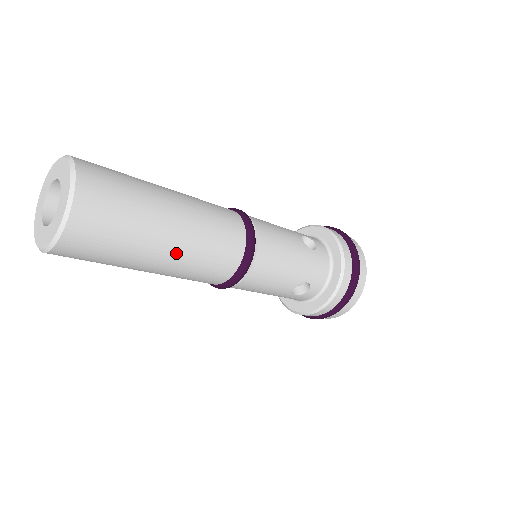
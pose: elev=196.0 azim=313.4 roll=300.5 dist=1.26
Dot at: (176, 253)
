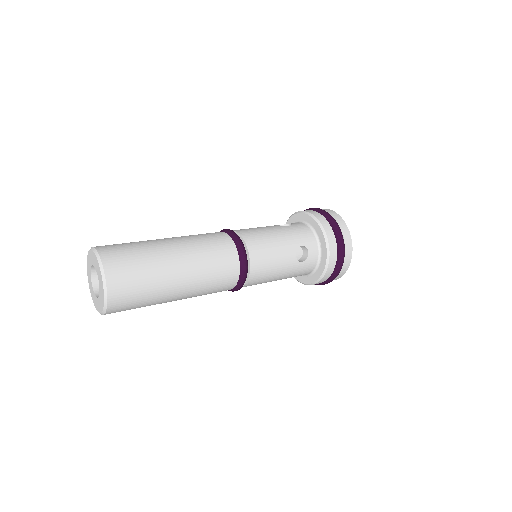
Dot at: (181, 299)
